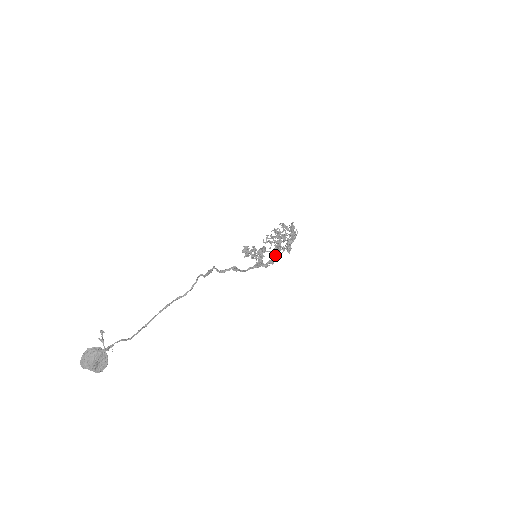
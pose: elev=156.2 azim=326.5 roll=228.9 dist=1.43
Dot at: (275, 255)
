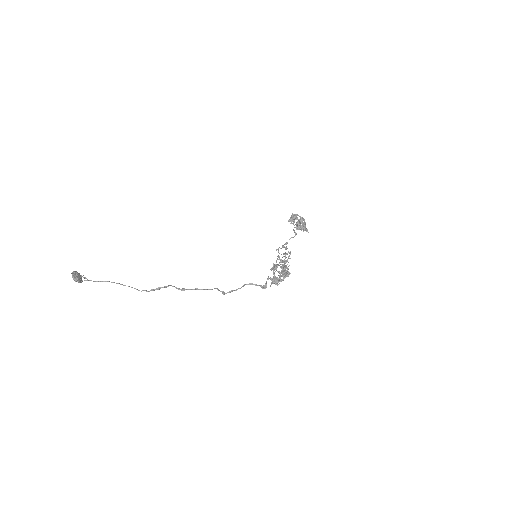
Dot at: occluded
